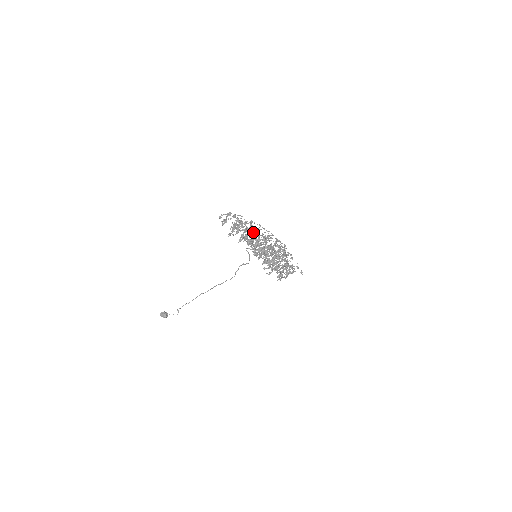
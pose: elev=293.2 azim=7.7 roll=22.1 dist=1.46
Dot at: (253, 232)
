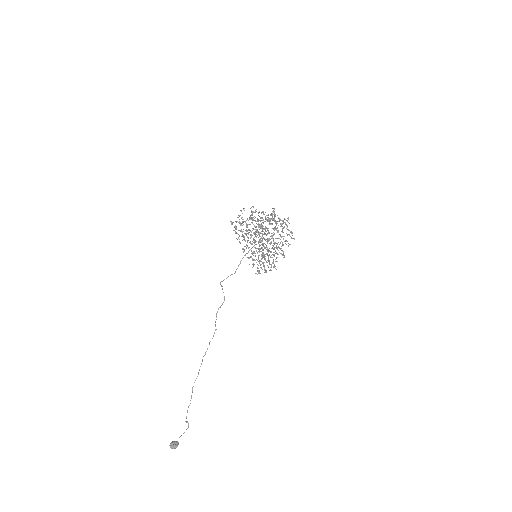
Dot at: occluded
